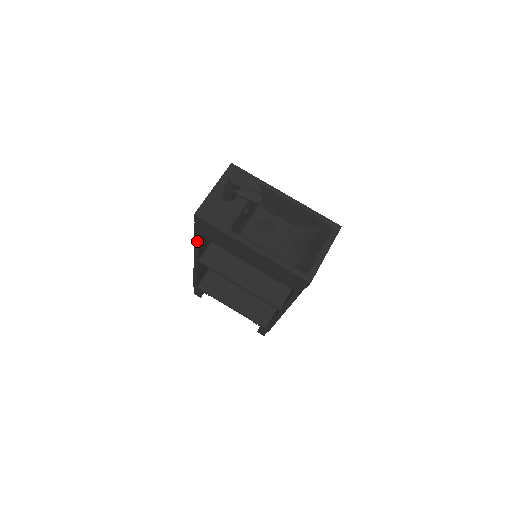
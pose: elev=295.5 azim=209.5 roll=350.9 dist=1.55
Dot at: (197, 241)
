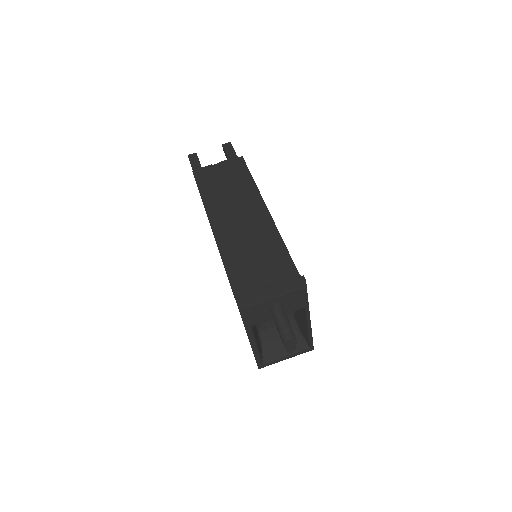
Dot at: (225, 268)
